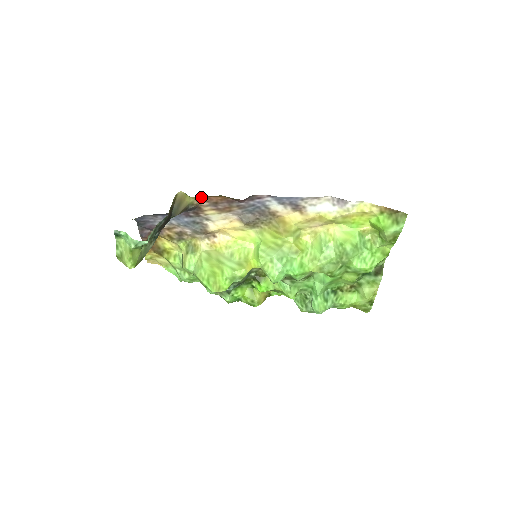
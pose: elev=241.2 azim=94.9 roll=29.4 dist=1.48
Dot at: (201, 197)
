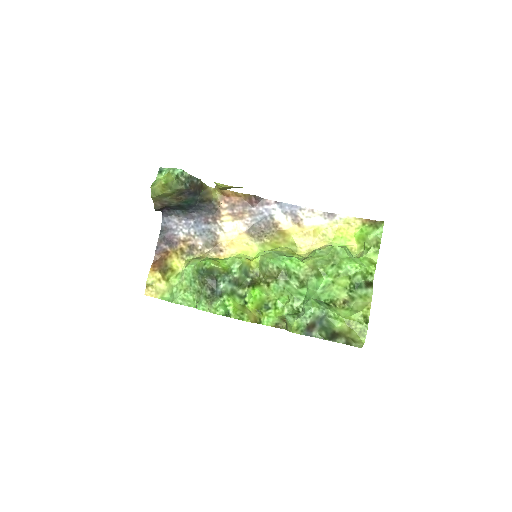
Dot at: (225, 193)
